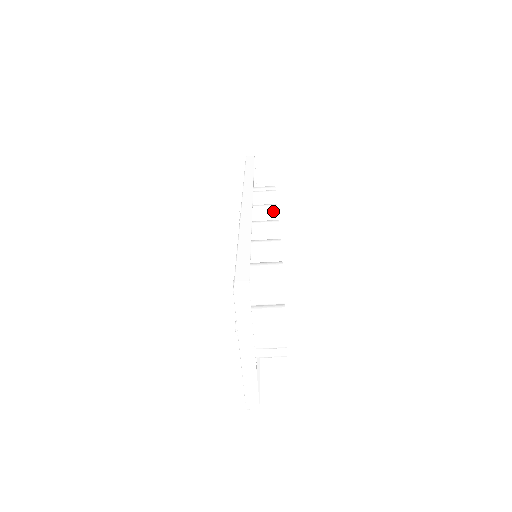
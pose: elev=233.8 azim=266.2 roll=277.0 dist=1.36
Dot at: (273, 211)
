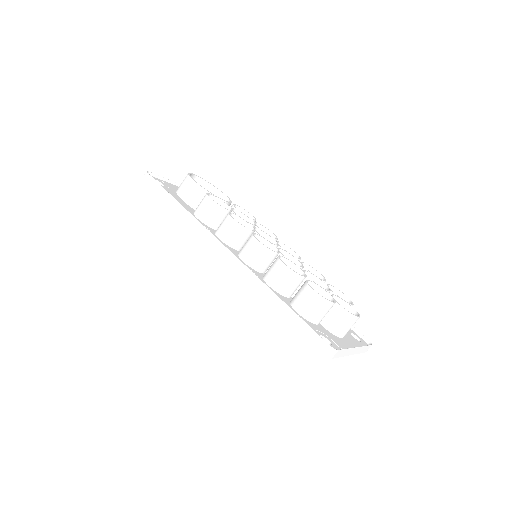
Dot at: (237, 227)
